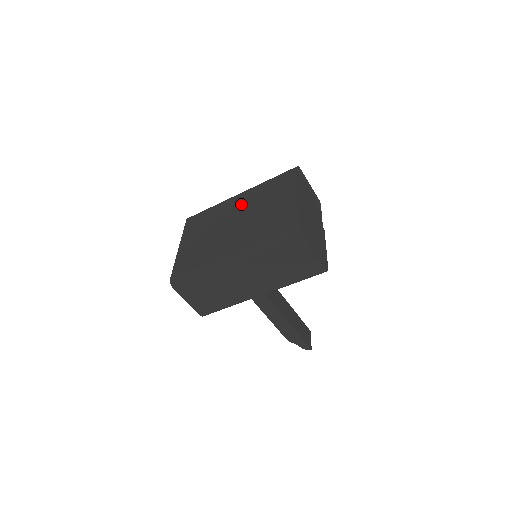
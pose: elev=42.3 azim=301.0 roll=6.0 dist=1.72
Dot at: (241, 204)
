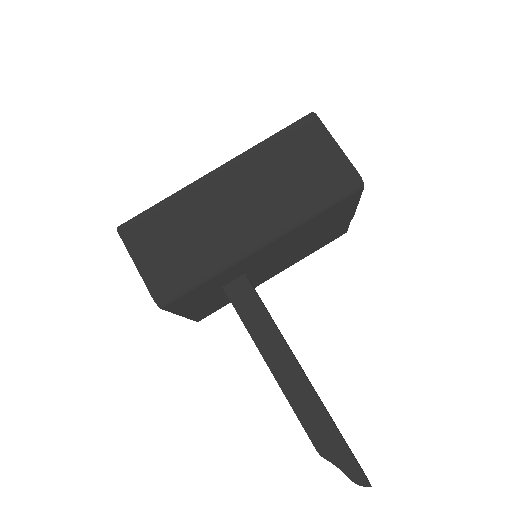
Dot at: occluded
